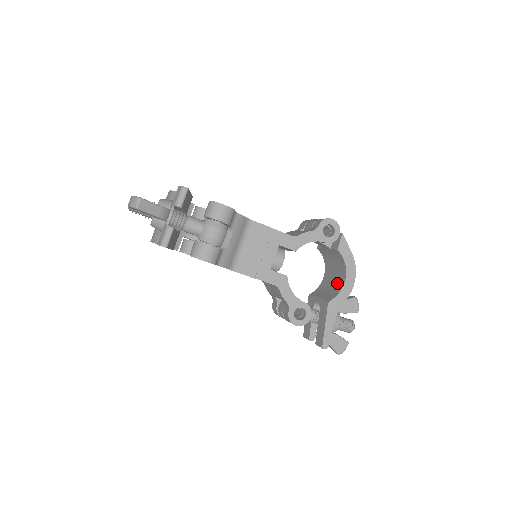
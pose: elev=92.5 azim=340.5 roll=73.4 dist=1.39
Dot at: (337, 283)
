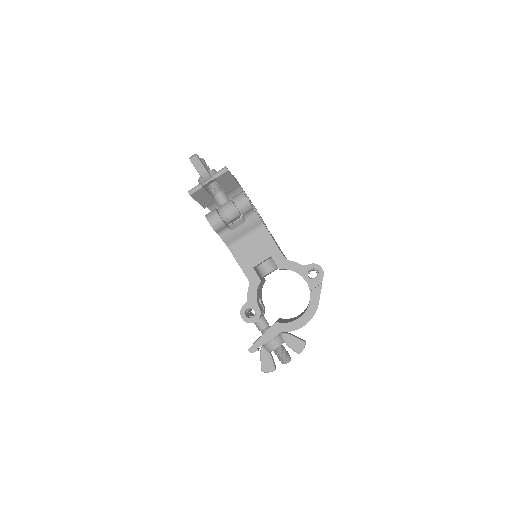
Dot at: (296, 318)
